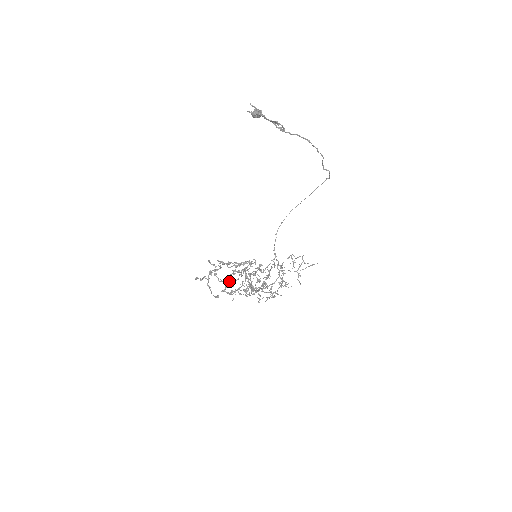
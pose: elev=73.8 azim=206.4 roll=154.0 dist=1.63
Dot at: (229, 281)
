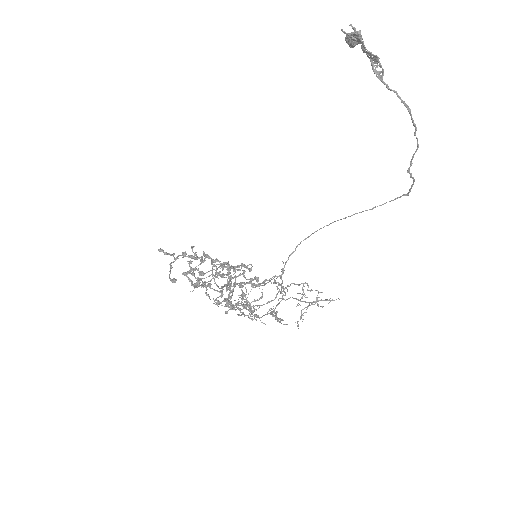
Dot at: (200, 263)
